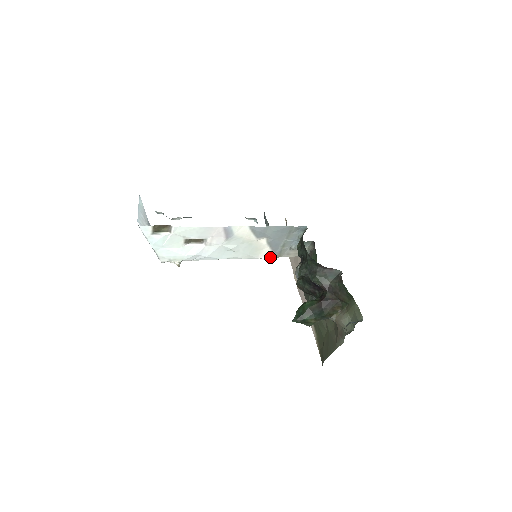
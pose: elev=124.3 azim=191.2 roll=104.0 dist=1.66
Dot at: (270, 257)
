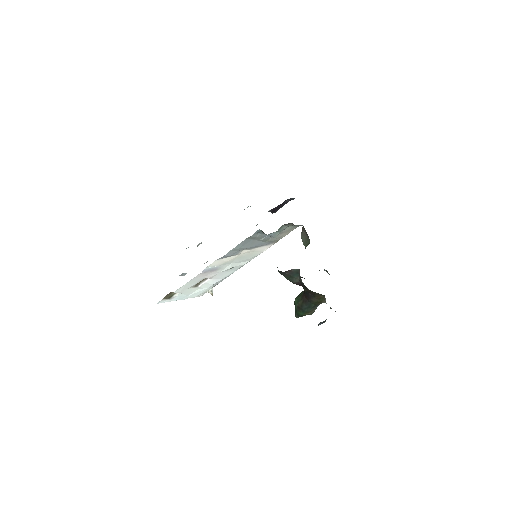
Dot at: (270, 246)
